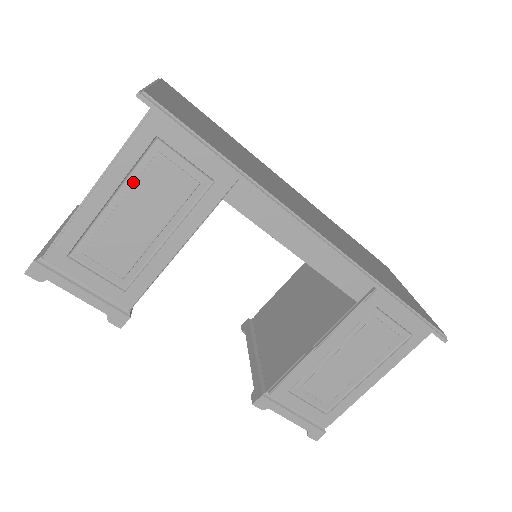
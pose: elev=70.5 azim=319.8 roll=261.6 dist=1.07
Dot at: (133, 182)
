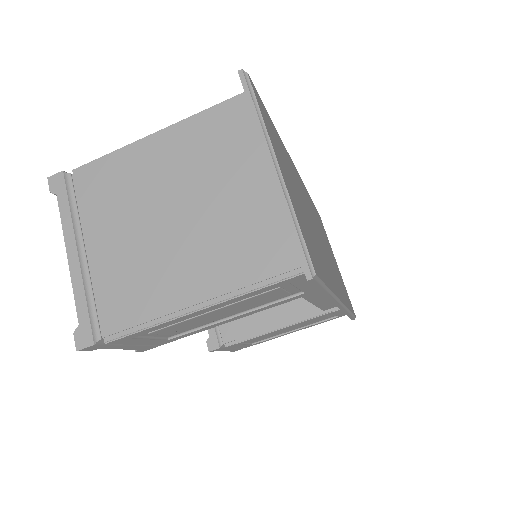
Dot at: (238, 301)
